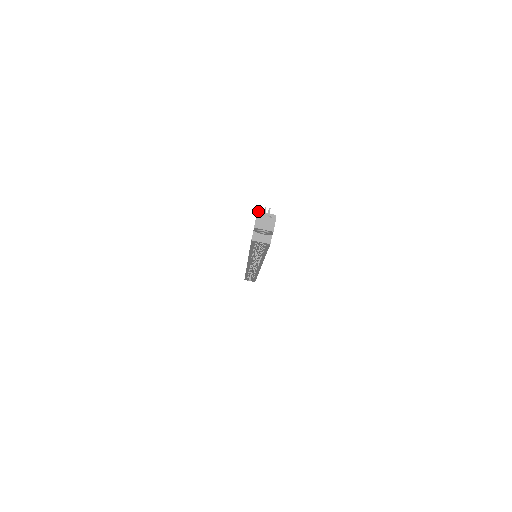
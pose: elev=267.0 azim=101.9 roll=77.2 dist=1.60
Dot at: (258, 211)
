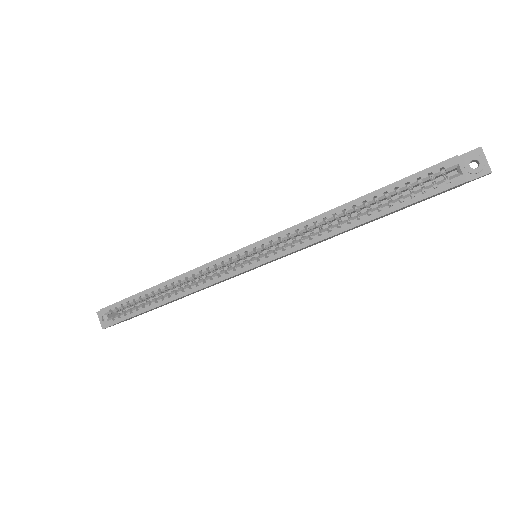
Dot at: occluded
